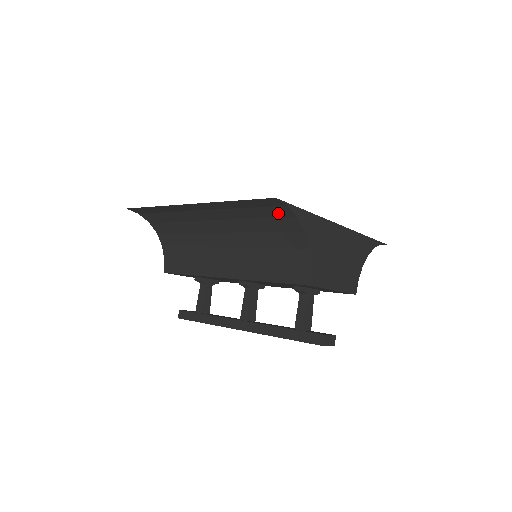
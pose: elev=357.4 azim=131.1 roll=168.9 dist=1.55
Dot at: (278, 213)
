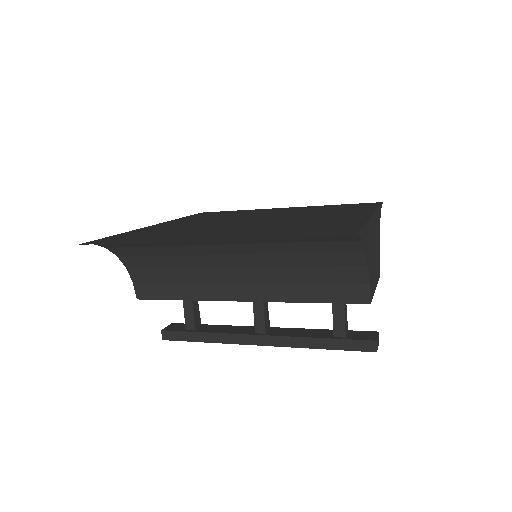
Dot at: (336, 239)
